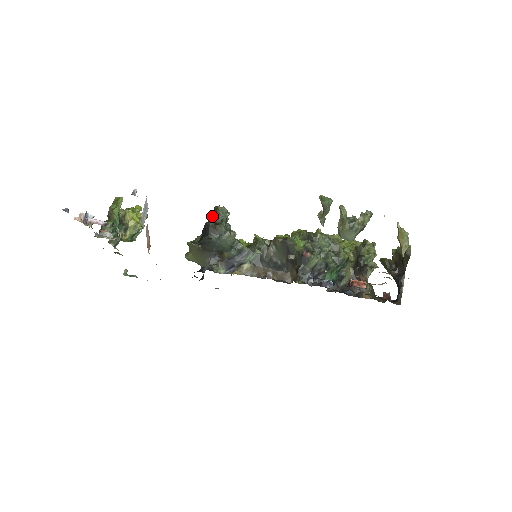
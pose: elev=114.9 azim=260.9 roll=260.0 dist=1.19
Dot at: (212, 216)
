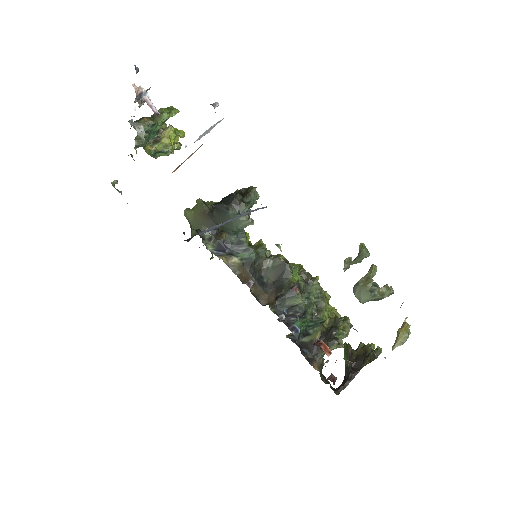
Dot at: (242, 192)
